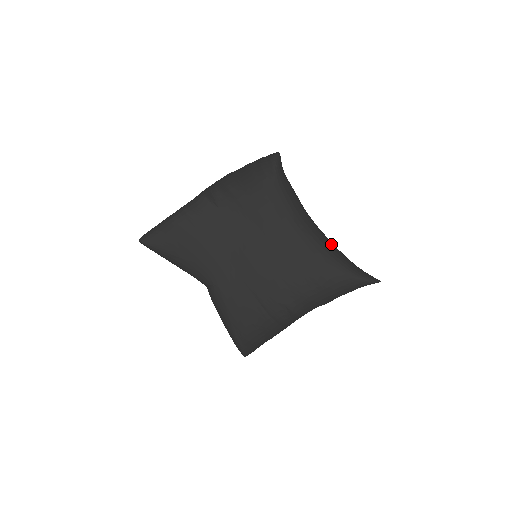
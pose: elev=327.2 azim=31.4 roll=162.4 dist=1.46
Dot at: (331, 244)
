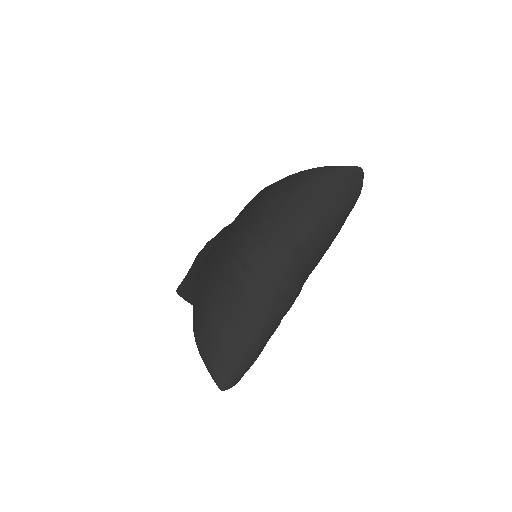
Dot at: occluded
